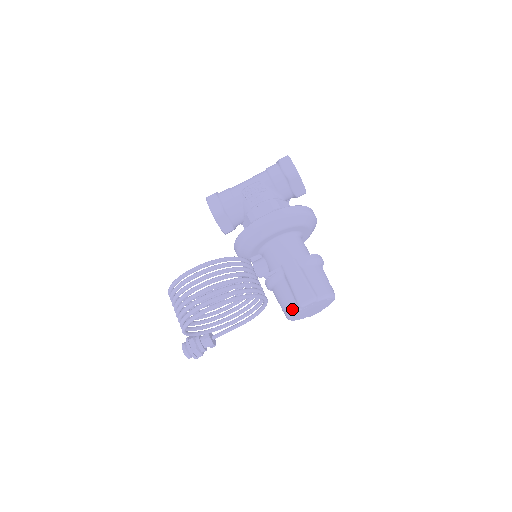
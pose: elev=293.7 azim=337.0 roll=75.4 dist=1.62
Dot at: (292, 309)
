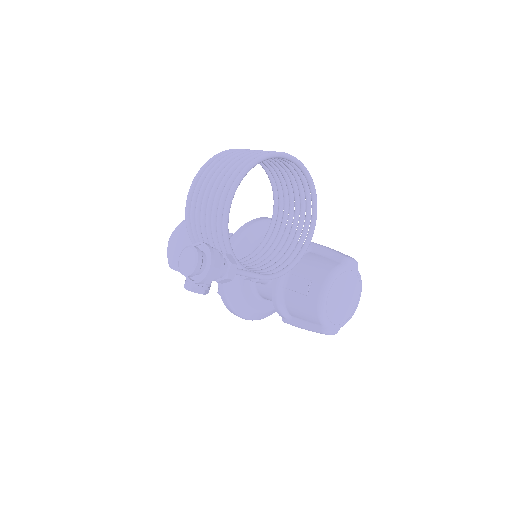
Dot at: (335, 266)
